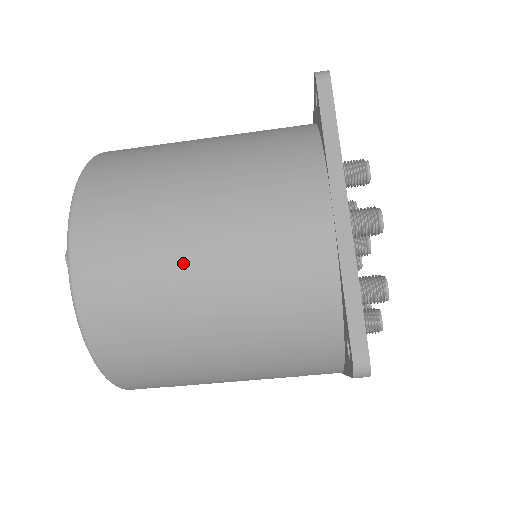
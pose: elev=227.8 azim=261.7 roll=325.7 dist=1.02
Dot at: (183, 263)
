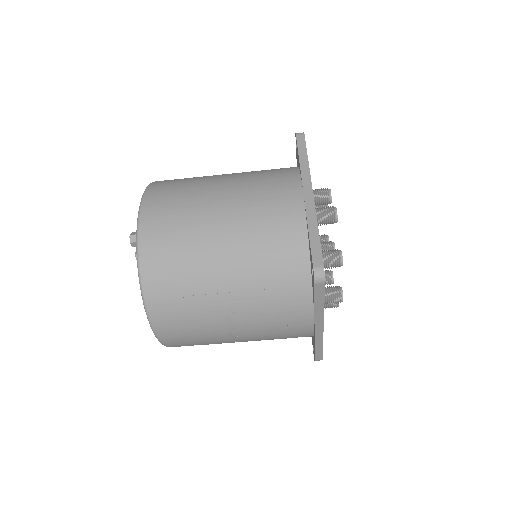
Dot at: (210, 222)
